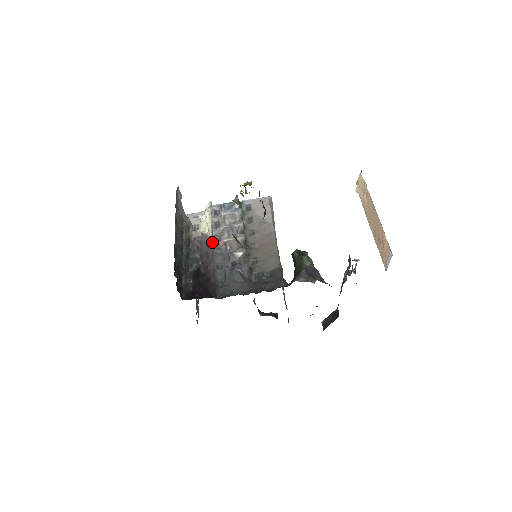
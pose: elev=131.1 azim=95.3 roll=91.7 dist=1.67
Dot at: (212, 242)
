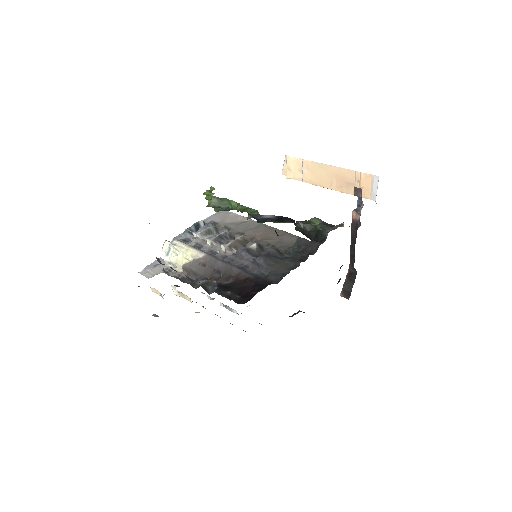
Dot at: (212, 256)
